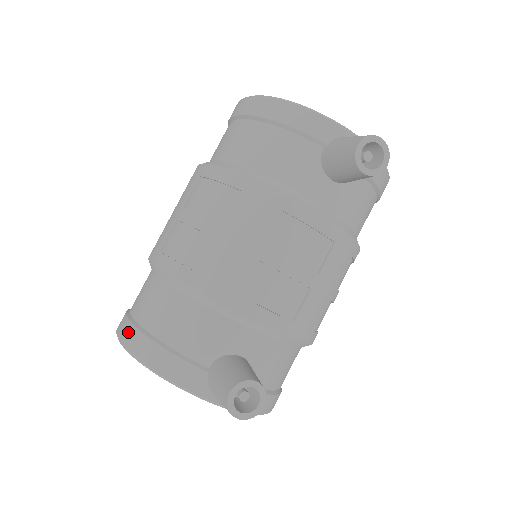
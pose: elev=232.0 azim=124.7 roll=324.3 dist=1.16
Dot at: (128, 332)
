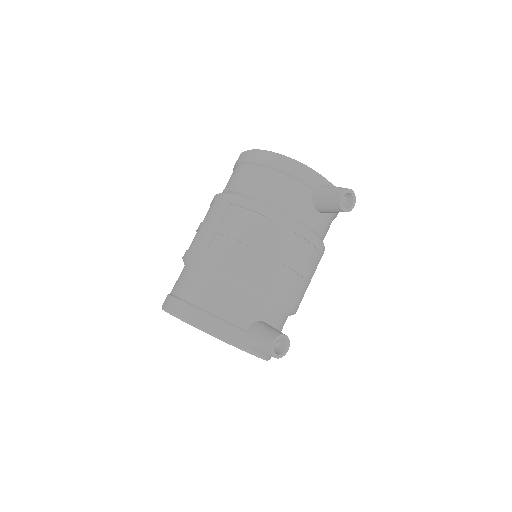
Dot at: (185, 310)
